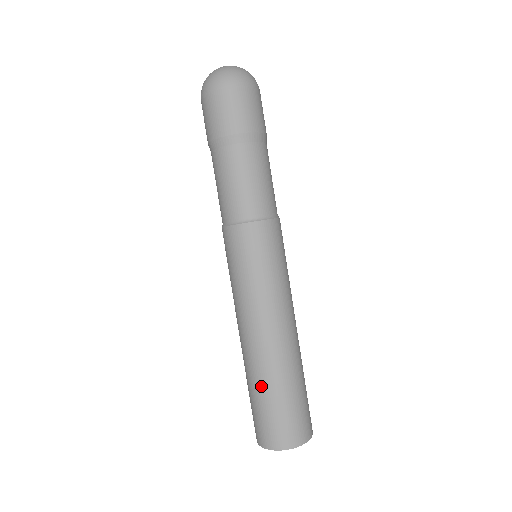
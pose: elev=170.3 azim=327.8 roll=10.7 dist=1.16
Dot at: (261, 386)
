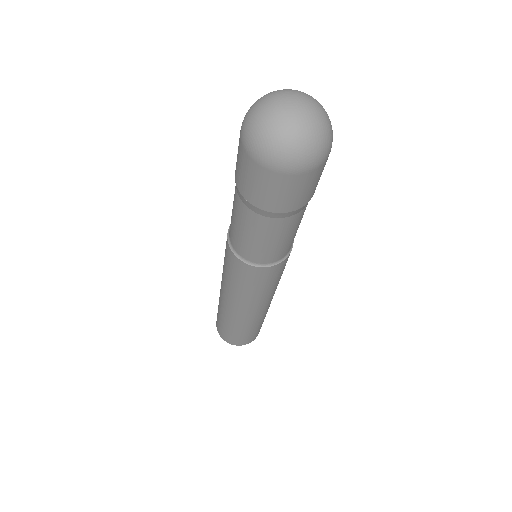
Dot at: (221, 316)
